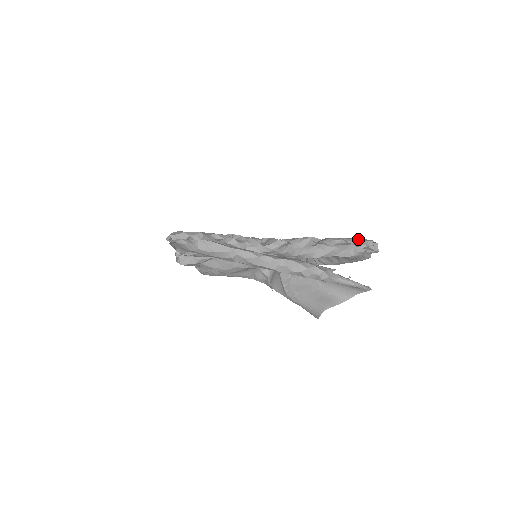
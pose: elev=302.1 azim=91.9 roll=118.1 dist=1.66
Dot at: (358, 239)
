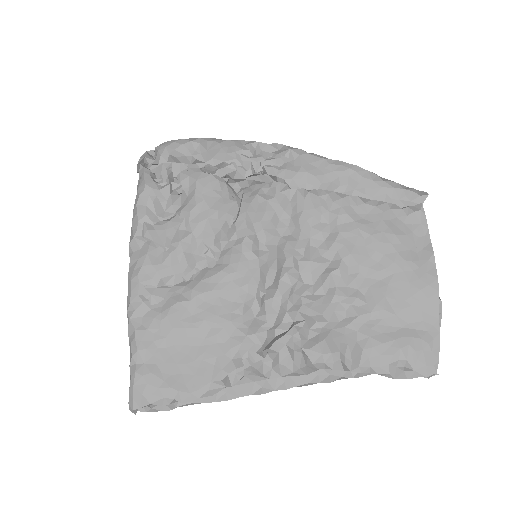
Dot at: (415, 371)
